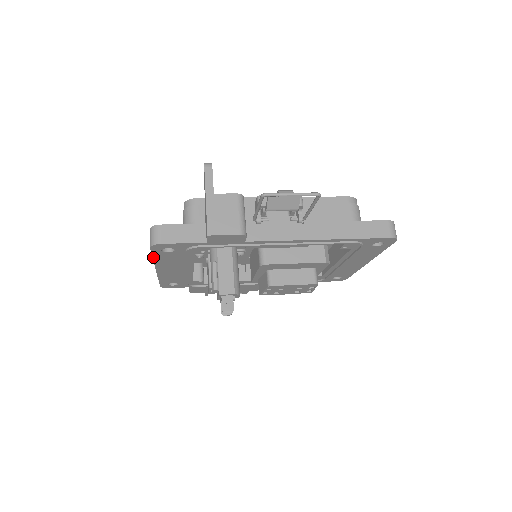
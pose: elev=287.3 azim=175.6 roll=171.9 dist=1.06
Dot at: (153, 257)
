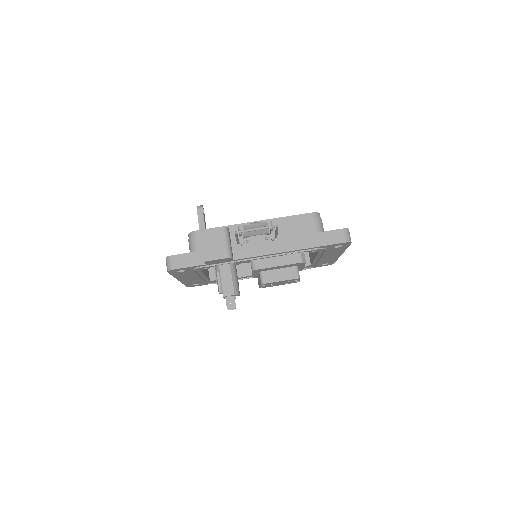
Dot at: (172, 275)
